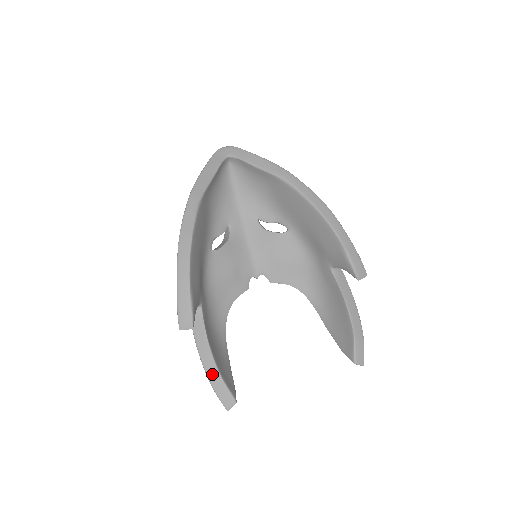
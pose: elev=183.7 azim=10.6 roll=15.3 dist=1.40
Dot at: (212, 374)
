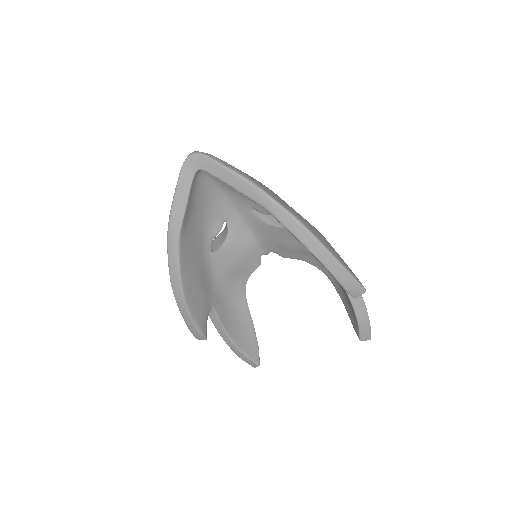
Dot at: (235, 351)
